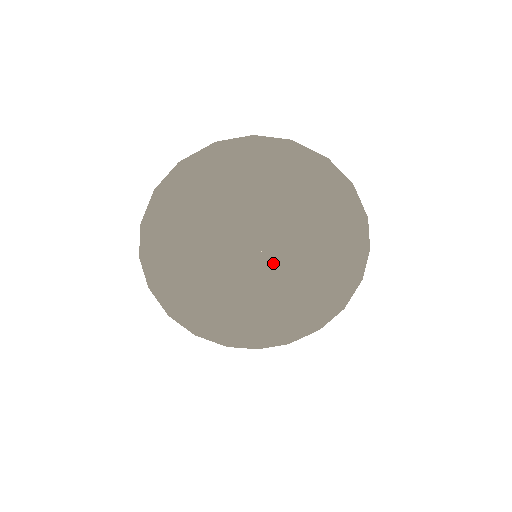
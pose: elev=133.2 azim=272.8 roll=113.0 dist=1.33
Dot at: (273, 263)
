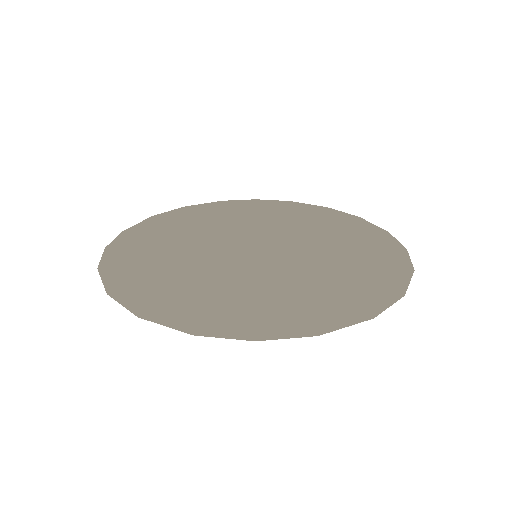
Dot at: occluded
